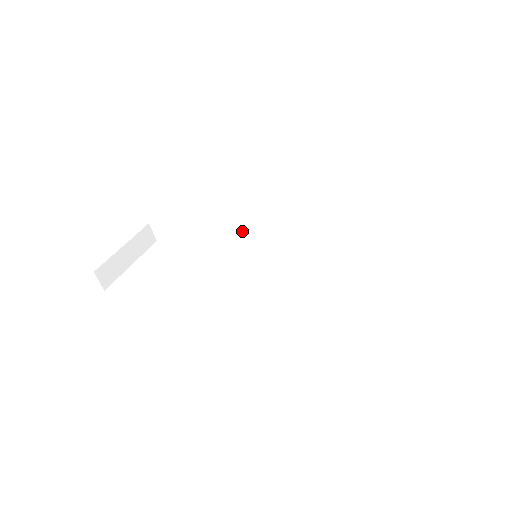
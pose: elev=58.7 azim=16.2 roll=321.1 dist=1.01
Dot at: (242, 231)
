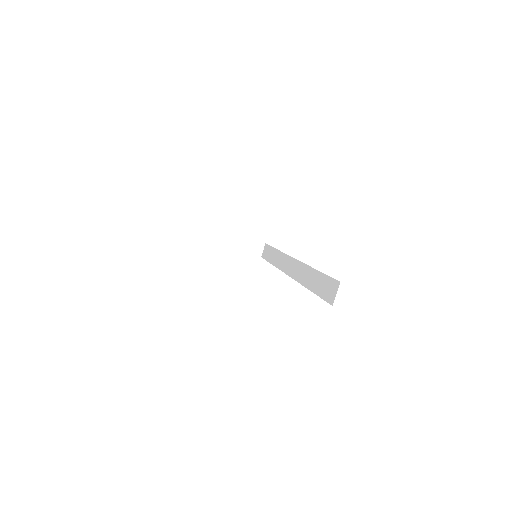
Dot at: (282, 263)
